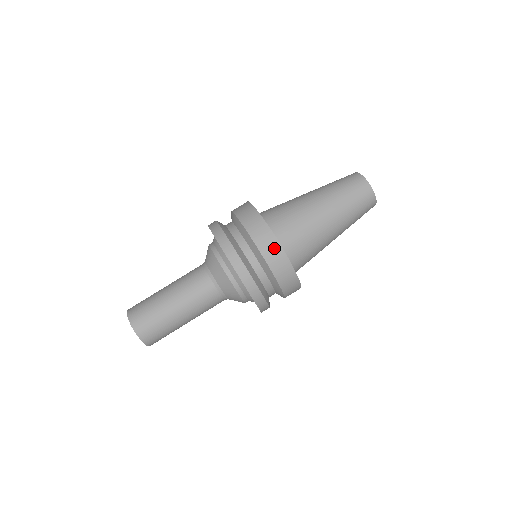
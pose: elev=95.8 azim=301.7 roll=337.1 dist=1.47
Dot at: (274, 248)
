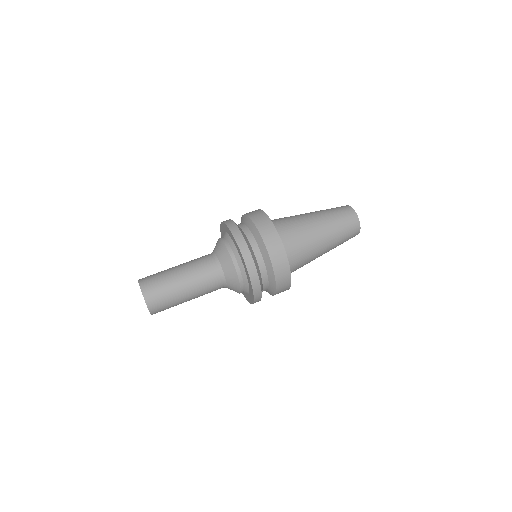
Dot at: (261, 215)
